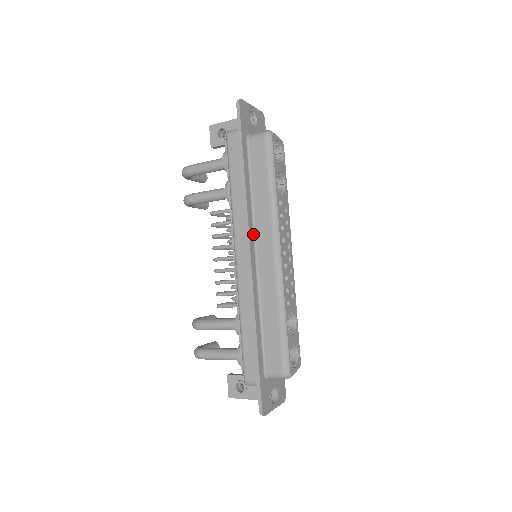
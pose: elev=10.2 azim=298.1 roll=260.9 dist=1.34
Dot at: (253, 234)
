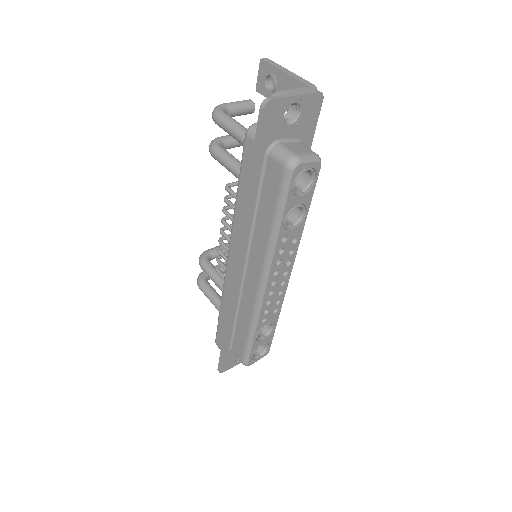
Dot at: (247, 252)
